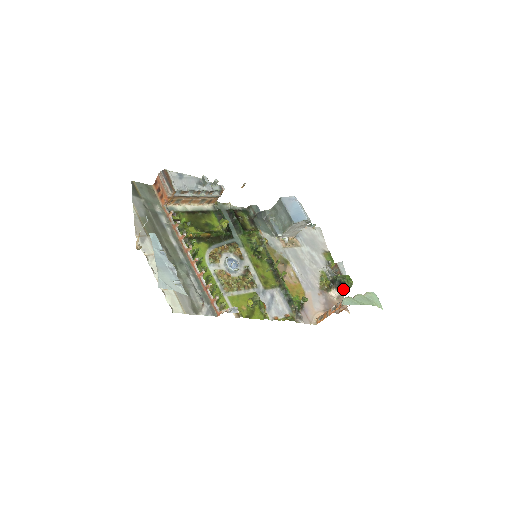
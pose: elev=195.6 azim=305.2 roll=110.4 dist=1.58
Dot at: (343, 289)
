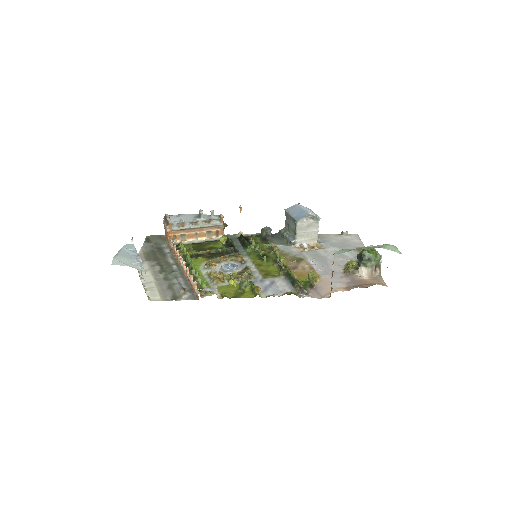
Dot at: (368, 262)
